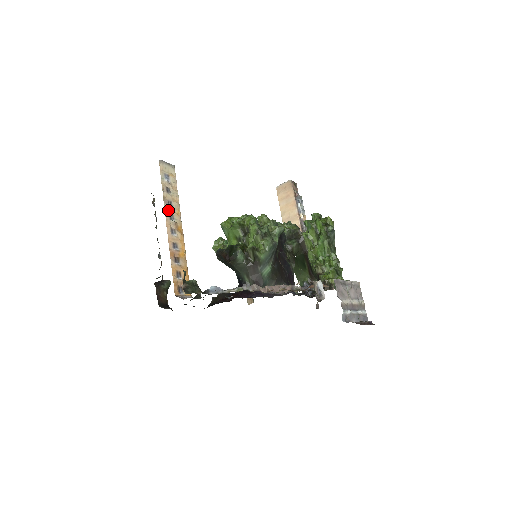
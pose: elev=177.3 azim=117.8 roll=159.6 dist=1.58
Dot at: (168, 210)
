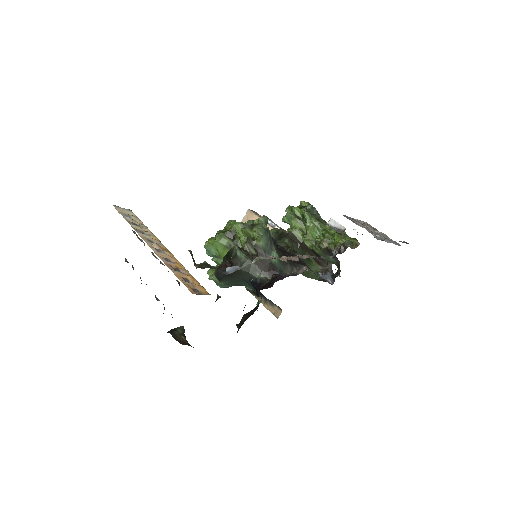
Dot at: (143, 237)
